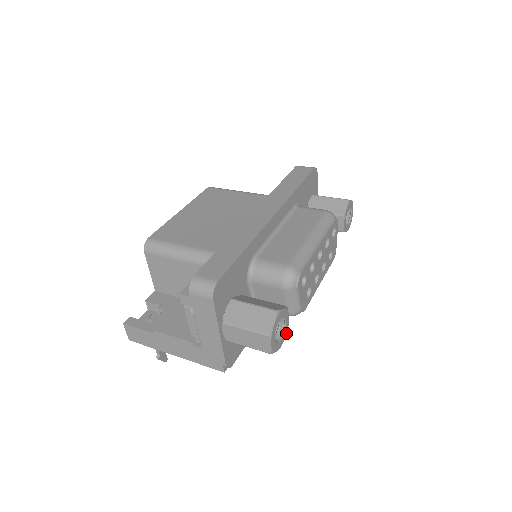
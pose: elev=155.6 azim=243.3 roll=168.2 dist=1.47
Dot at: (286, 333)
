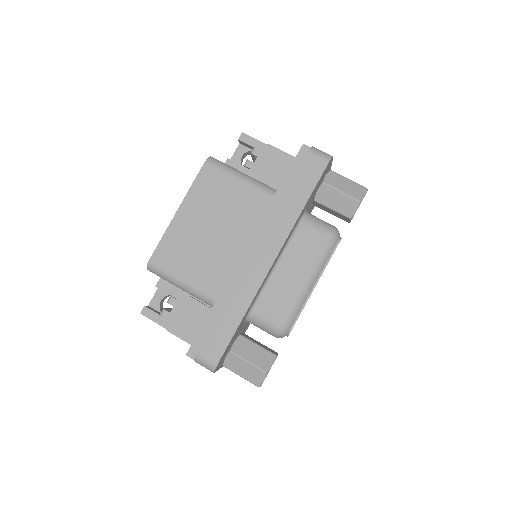
Dot at: occluded
